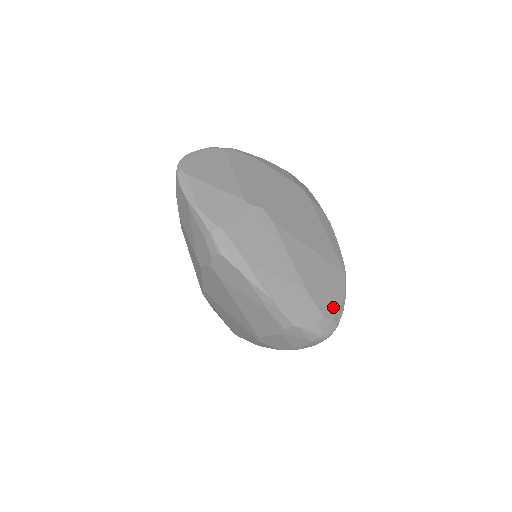
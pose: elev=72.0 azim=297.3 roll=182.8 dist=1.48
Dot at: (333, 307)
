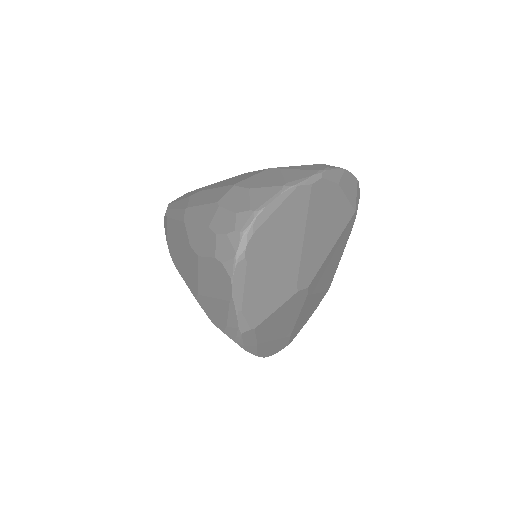
Dot at: occluded
